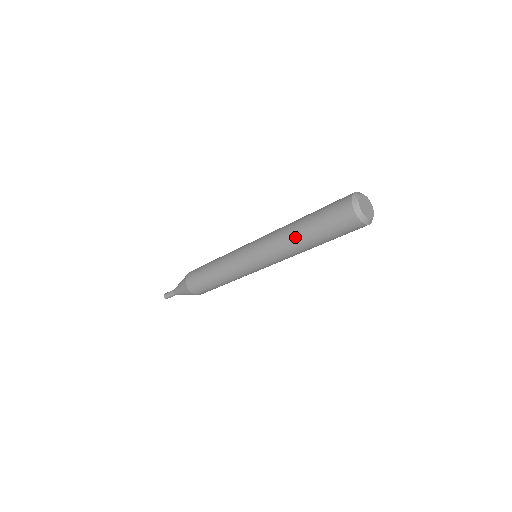
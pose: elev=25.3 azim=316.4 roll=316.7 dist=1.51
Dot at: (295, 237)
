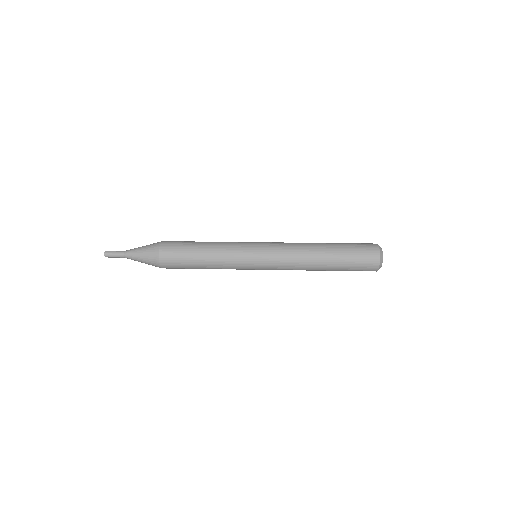
Dot at: (318, 256)
